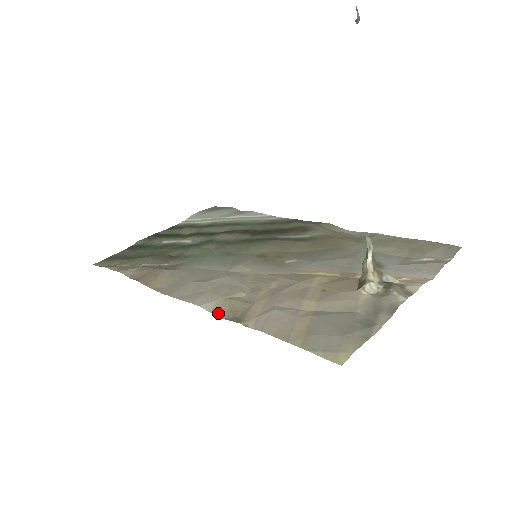
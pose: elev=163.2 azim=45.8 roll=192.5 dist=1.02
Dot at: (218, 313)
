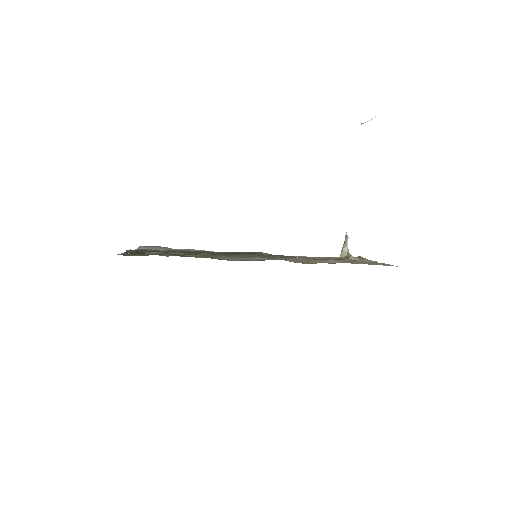
Dot at: occluded
